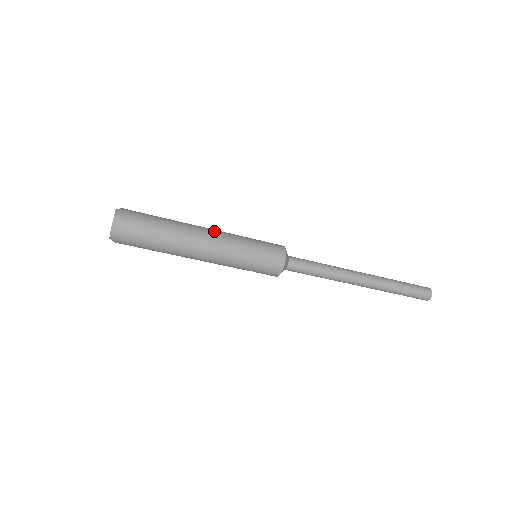
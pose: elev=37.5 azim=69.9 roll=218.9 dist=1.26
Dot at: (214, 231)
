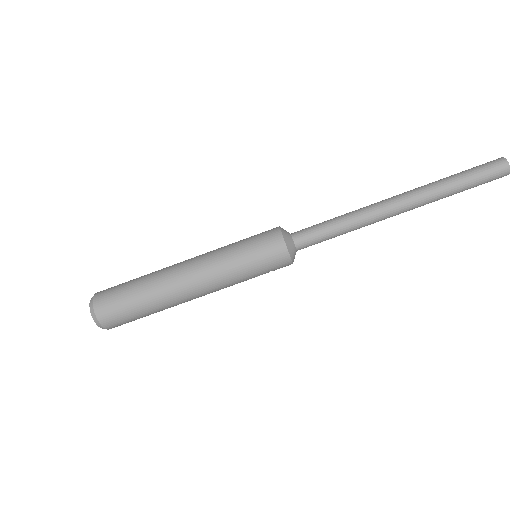
Dot at: (193, 261)
